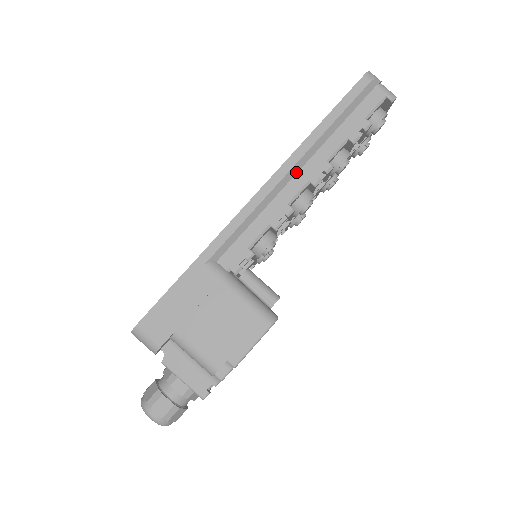
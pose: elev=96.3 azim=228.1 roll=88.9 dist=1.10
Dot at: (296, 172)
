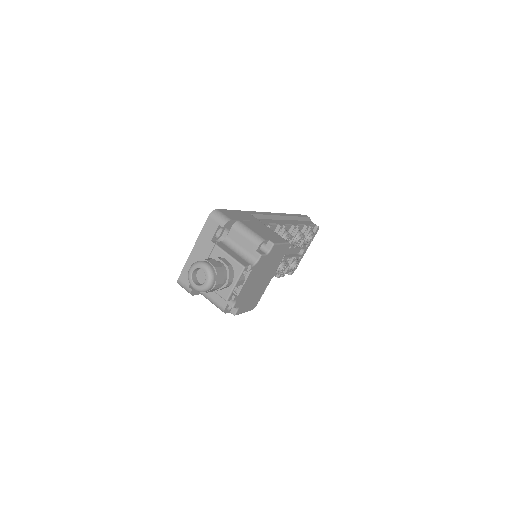
Dot at: (285, 219)
